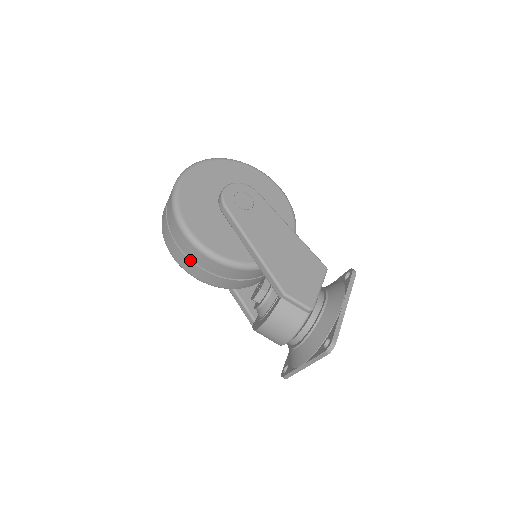
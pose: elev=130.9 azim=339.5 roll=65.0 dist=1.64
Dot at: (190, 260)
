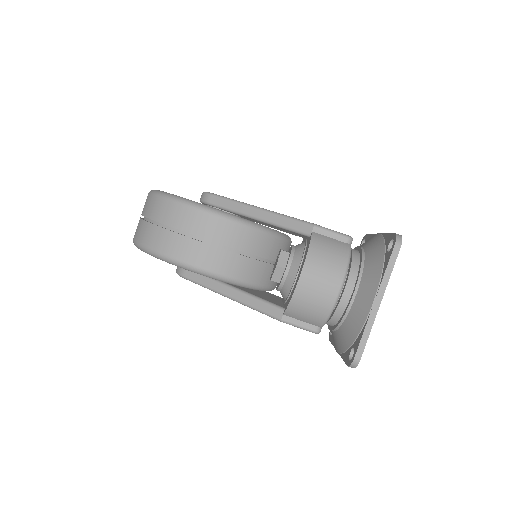
Dot at: (186, 236)
